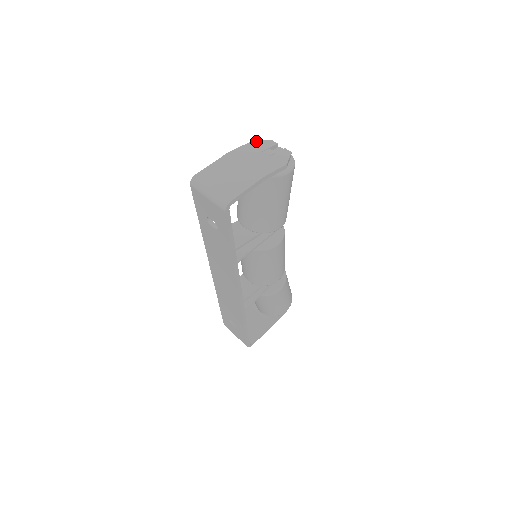
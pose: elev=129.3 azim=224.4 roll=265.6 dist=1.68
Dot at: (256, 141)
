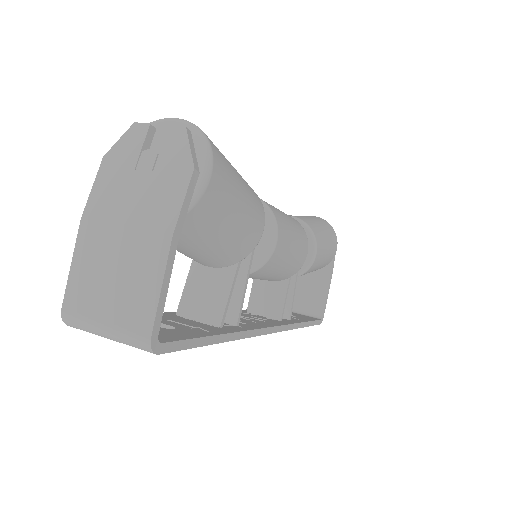
Dot at: (111, 148)
